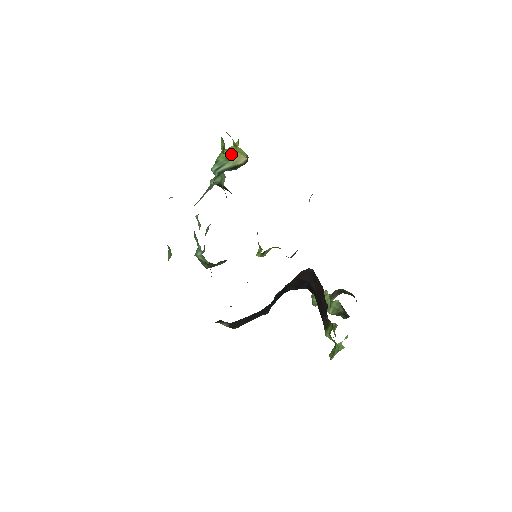
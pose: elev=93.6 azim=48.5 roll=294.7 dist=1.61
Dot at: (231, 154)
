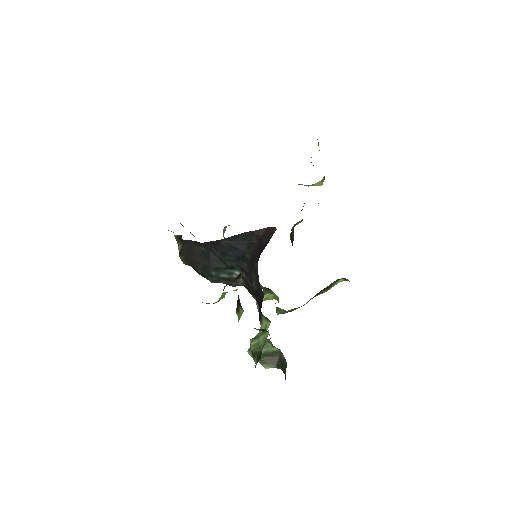
Dot at: (316, 183)
